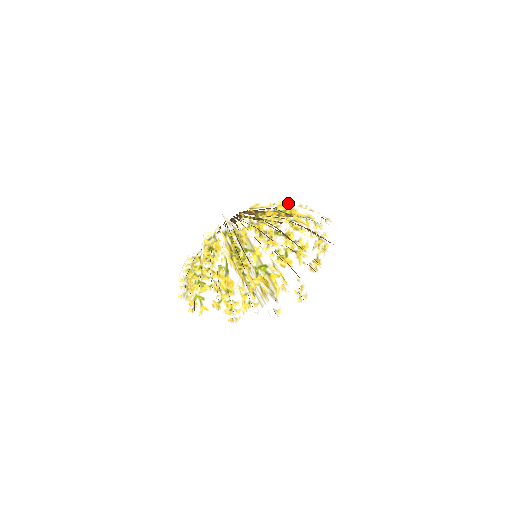
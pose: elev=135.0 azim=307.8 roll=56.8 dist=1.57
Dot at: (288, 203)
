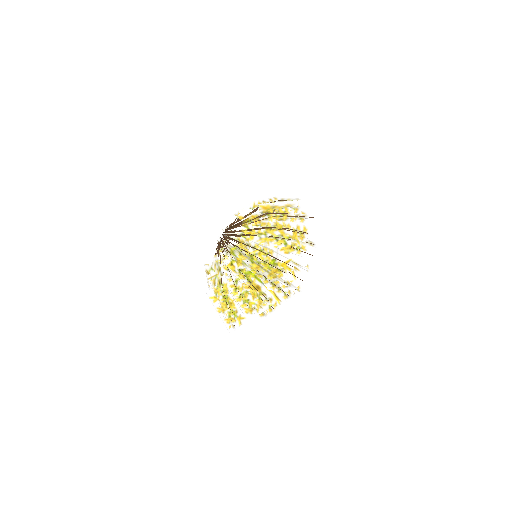
Dot at: (262, 202)
